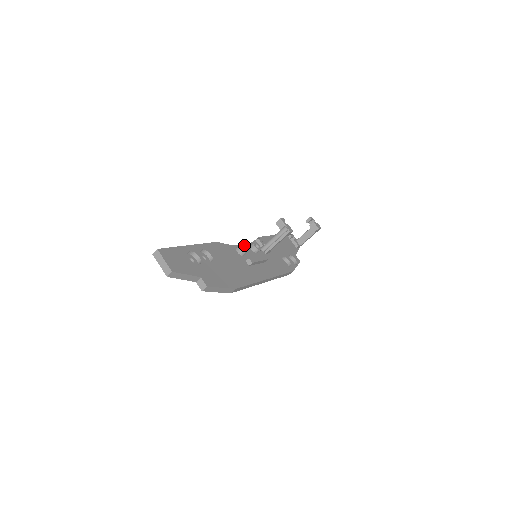
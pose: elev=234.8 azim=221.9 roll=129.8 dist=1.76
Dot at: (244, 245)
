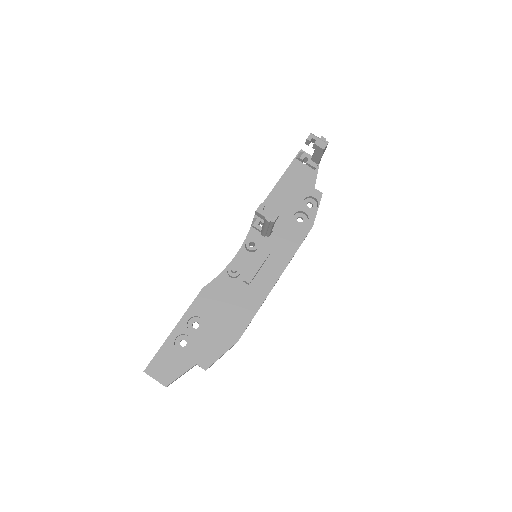
Dot at: (231, 271)
